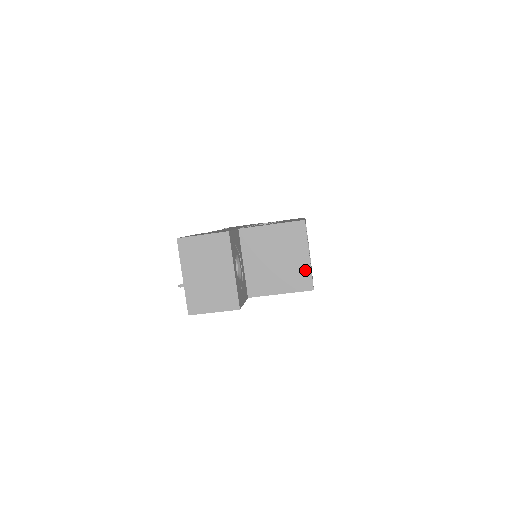
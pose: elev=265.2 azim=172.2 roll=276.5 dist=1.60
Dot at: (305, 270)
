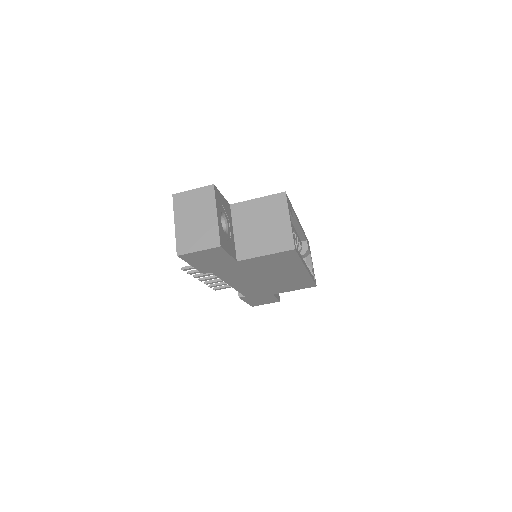
Dot at: (287, 232)
